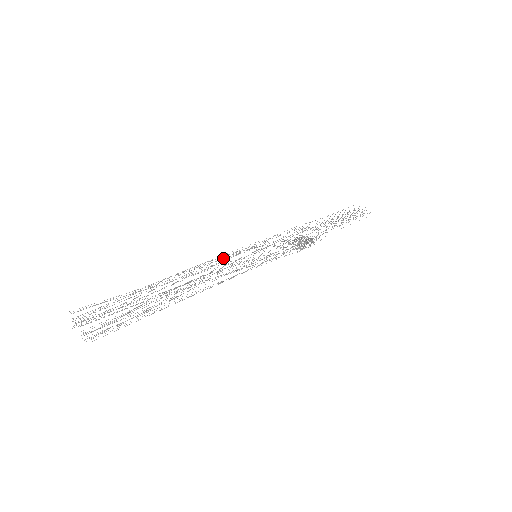
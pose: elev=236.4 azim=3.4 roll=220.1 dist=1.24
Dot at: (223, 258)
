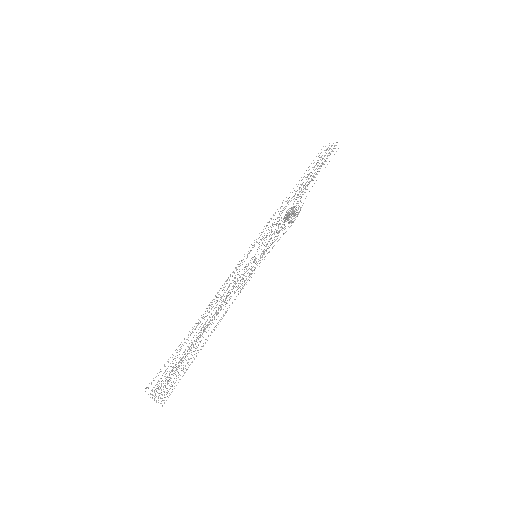
Dot at: occluded
